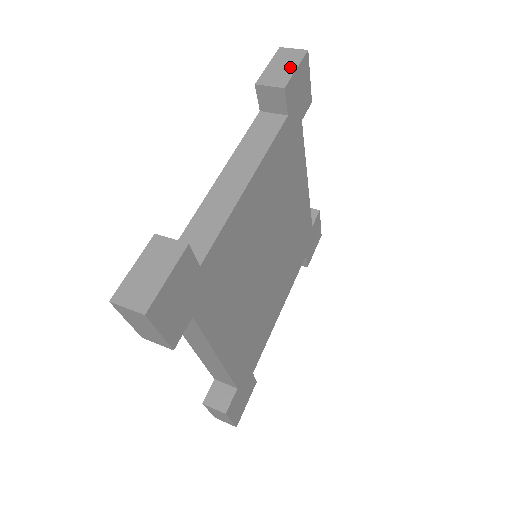
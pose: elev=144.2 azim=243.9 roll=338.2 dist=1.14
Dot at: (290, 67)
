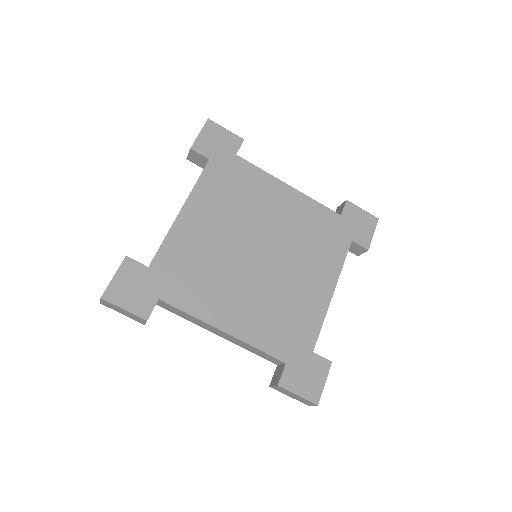
Dot at: occluded
